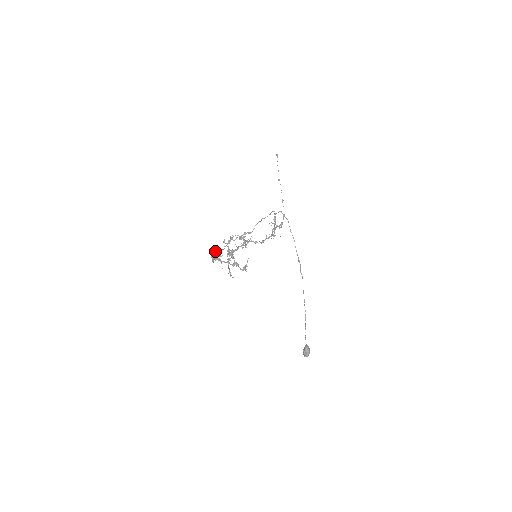
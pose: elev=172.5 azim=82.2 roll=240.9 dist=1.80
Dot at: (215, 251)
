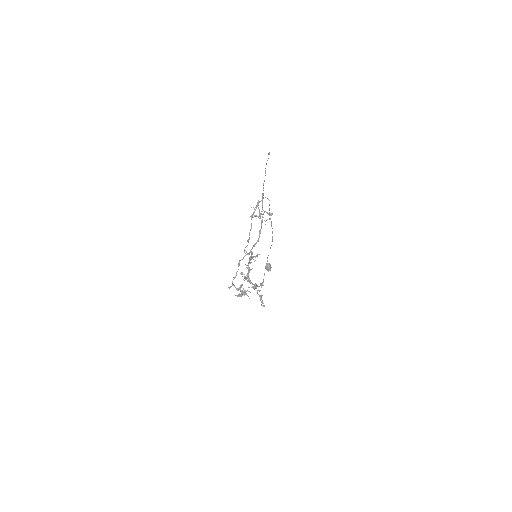
Dot at: (245, 294)
